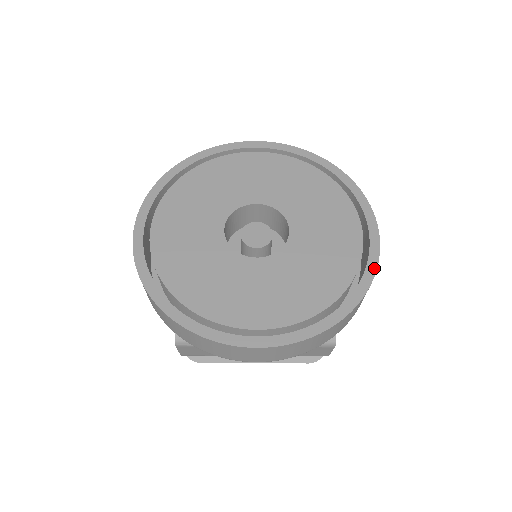
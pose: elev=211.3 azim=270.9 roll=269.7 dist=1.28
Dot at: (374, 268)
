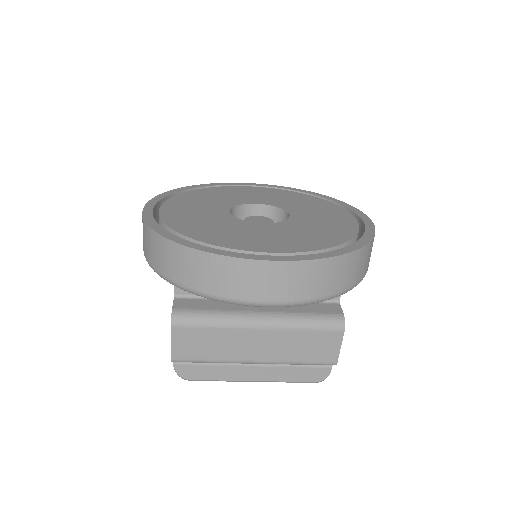
Dot at: (372, 232)
